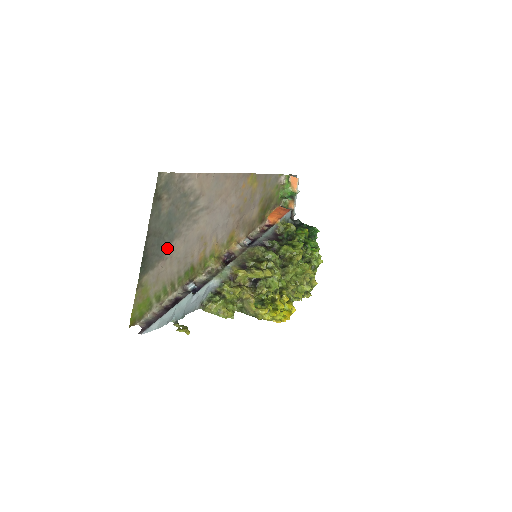
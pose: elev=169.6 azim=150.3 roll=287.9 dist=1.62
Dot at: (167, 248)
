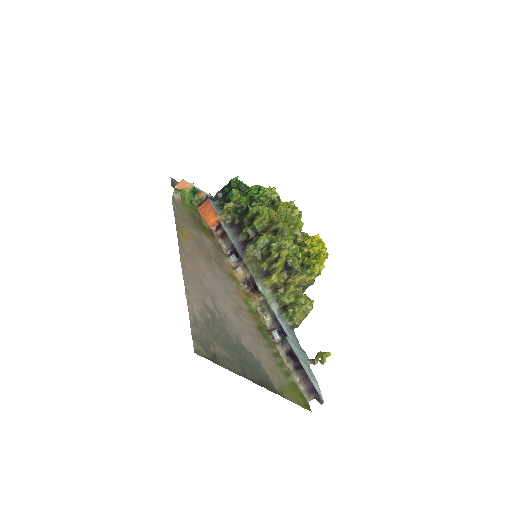
Dot at: (250, 355)
